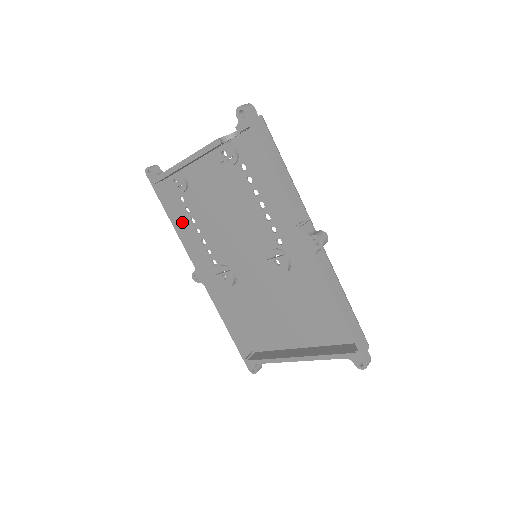
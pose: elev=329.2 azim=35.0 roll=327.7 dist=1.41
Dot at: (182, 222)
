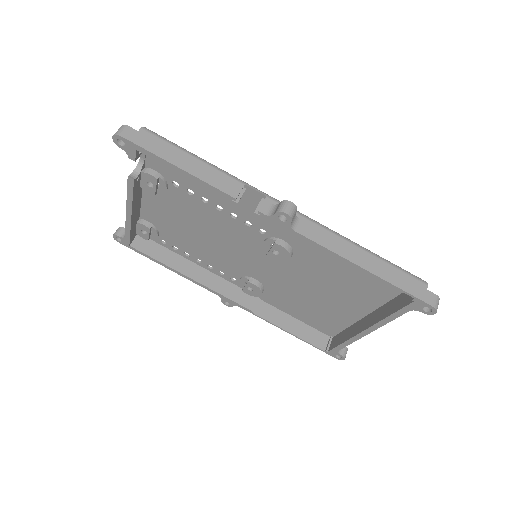
Dot at: (178, 262)
